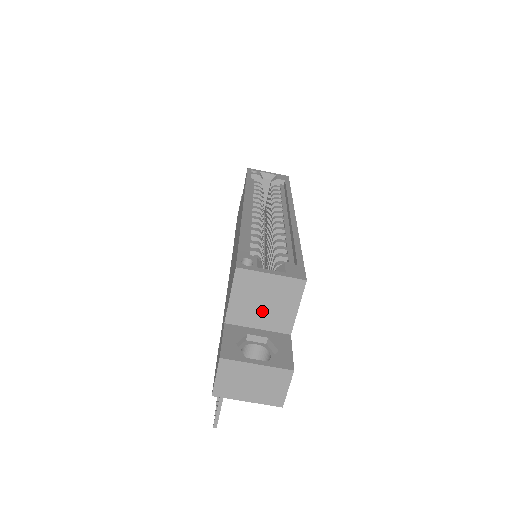
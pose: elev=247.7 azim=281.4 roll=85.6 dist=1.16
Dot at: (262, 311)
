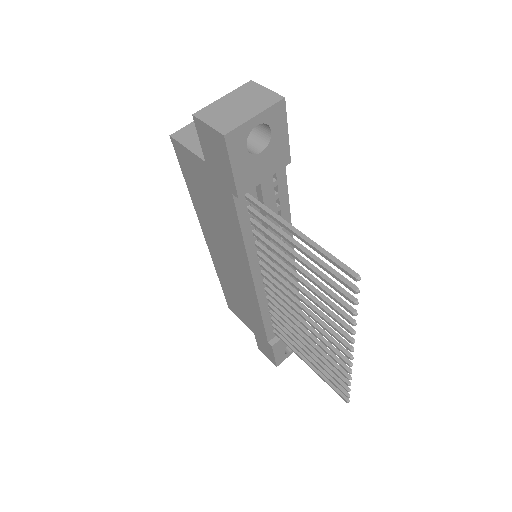
Dot at: occluded
